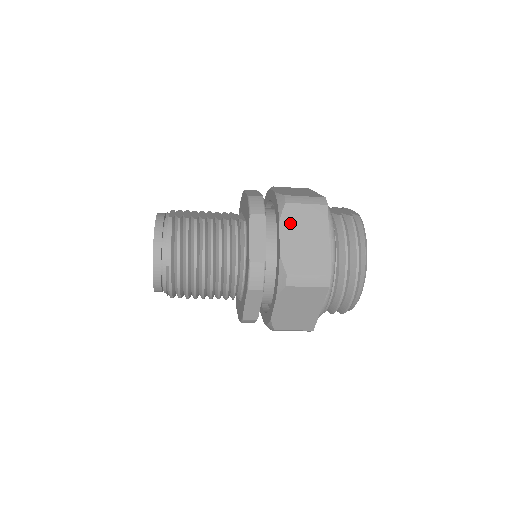
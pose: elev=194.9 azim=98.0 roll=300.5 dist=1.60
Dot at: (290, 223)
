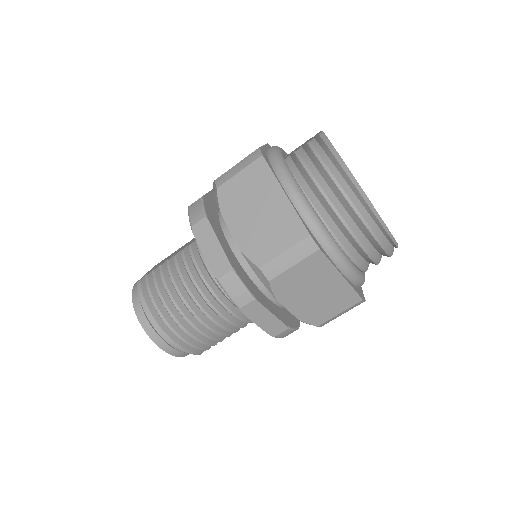
Dot at: (233, 207)
